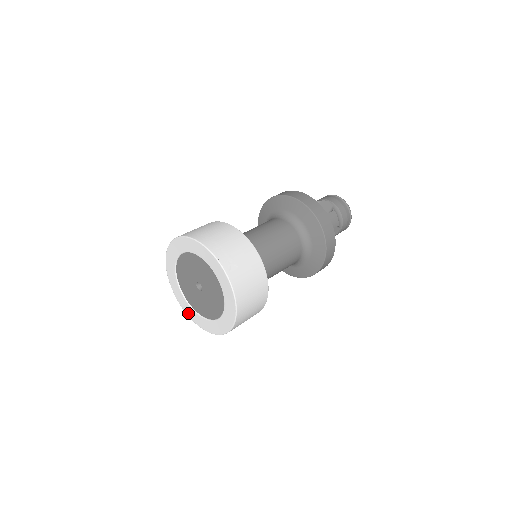
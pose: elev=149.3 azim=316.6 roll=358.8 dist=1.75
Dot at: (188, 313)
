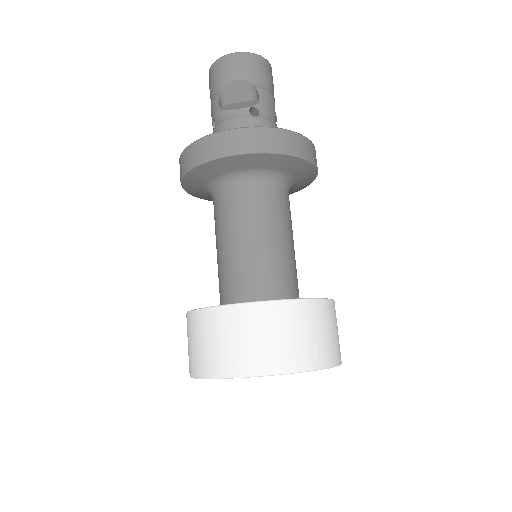
Dot at: occluded
